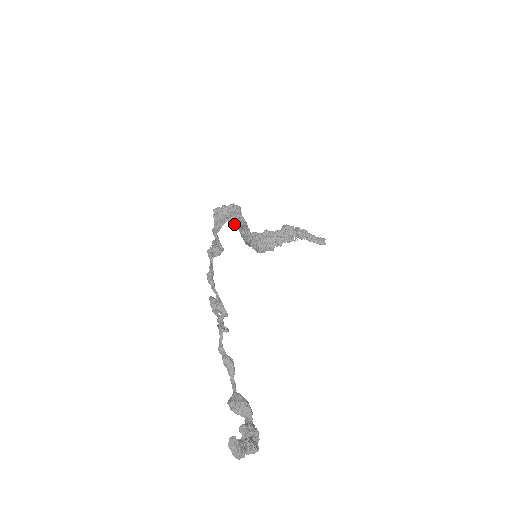
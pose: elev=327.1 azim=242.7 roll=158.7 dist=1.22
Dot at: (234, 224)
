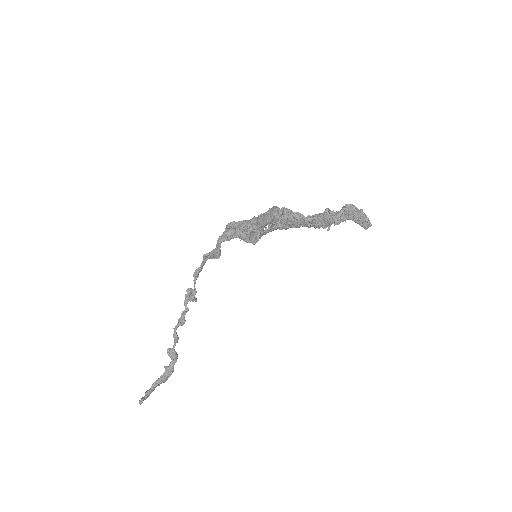
Dot at: occluded
